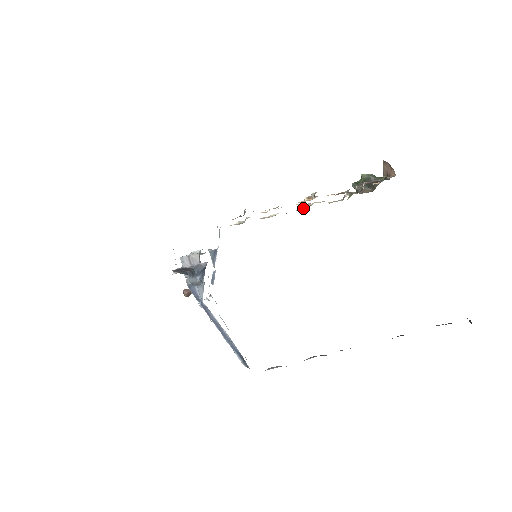
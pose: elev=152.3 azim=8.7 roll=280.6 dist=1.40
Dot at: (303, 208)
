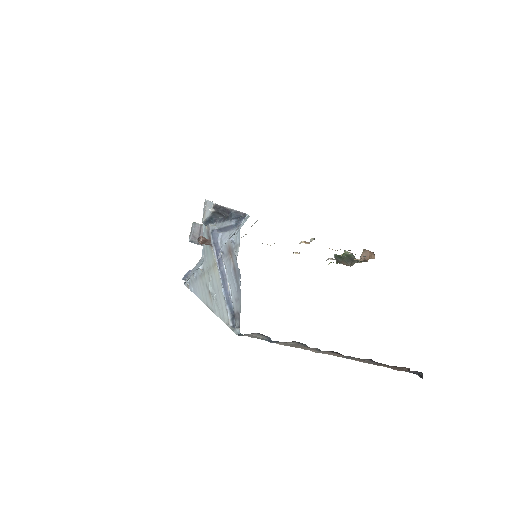
Dot at: (293, 252)
